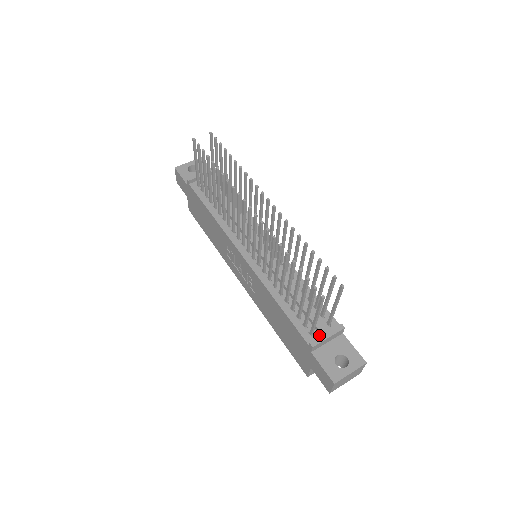
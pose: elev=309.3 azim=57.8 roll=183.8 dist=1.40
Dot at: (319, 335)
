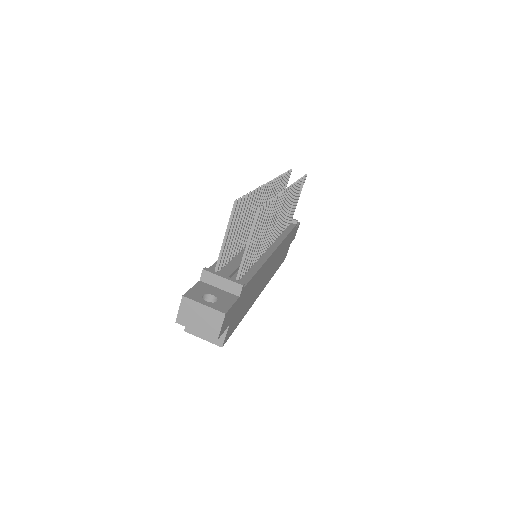
Dot at: occluded
